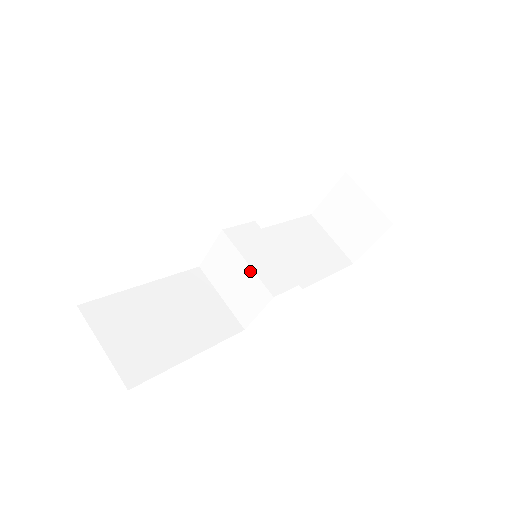
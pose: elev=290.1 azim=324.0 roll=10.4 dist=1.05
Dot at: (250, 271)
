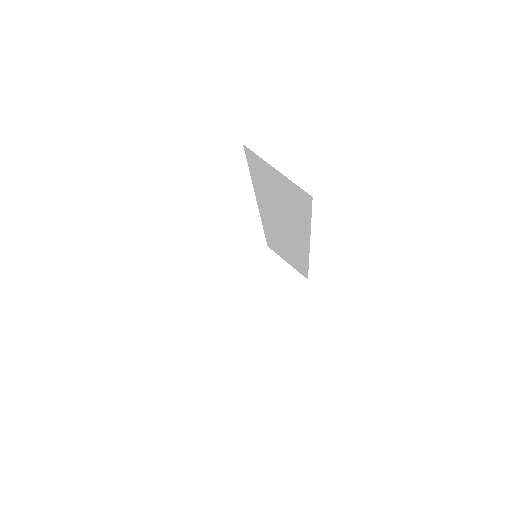
Dot at: (254, 265)
